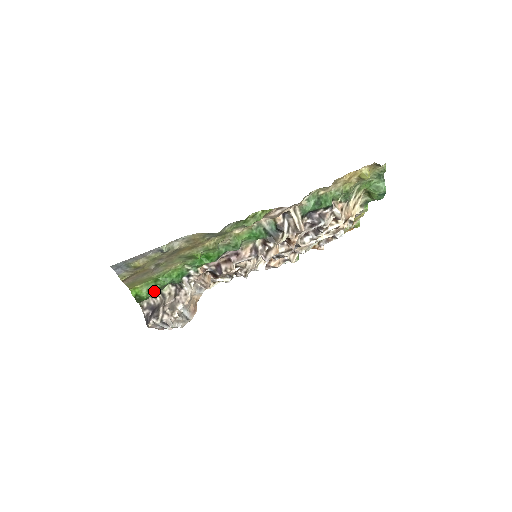
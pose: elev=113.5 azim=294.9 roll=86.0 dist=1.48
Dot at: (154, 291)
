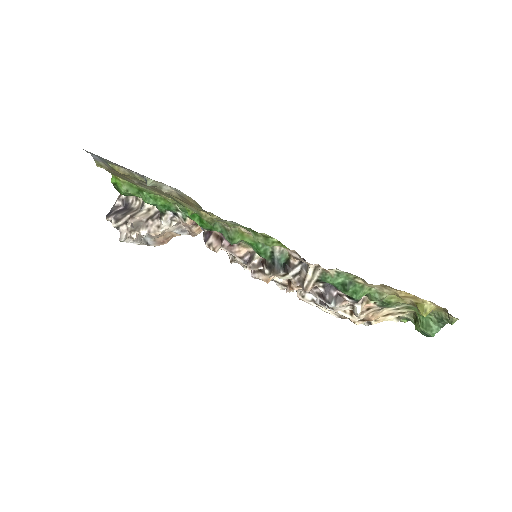
Dot at: occluded
